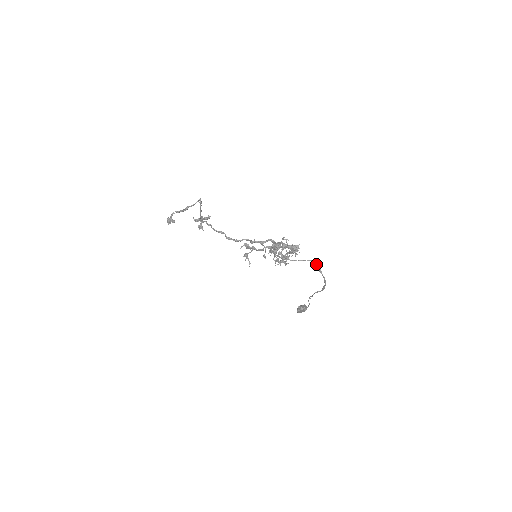
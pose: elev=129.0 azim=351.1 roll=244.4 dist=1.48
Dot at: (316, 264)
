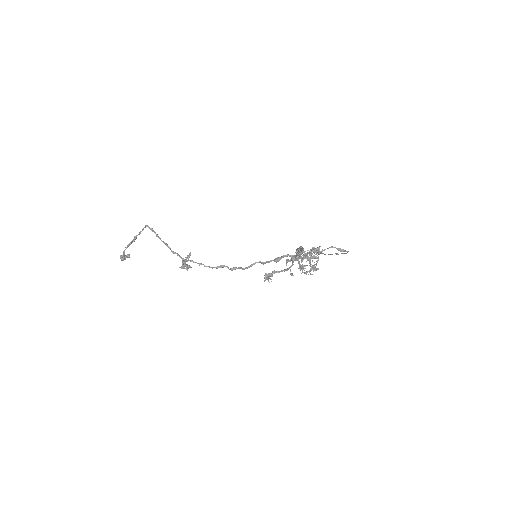
Dot at: (339, 248)
